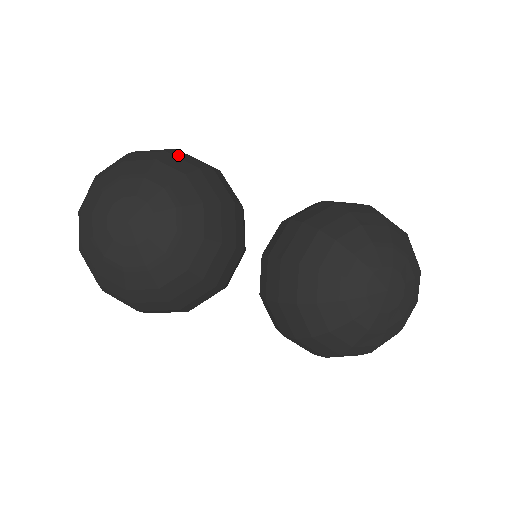
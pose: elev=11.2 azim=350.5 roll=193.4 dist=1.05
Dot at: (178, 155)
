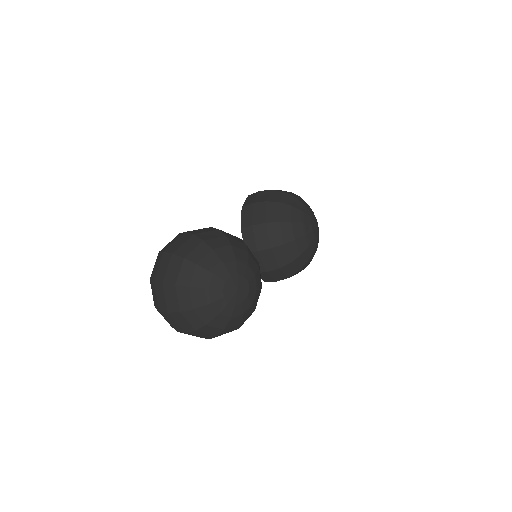
Dot at: (207, 237)
